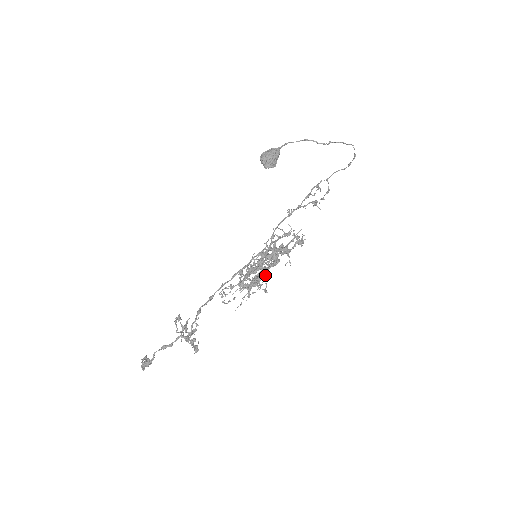
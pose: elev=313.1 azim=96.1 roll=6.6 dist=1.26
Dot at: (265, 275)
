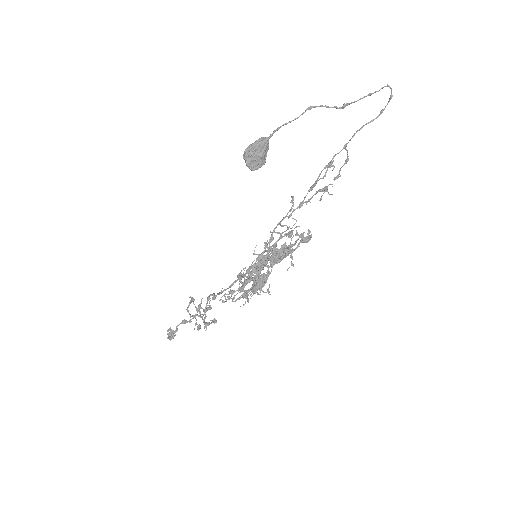
Dot at: occluded
